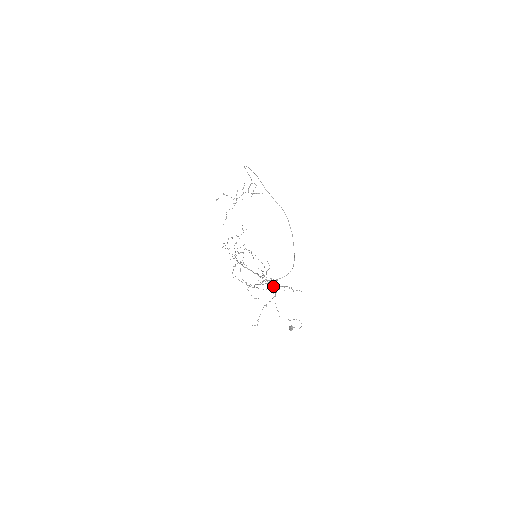
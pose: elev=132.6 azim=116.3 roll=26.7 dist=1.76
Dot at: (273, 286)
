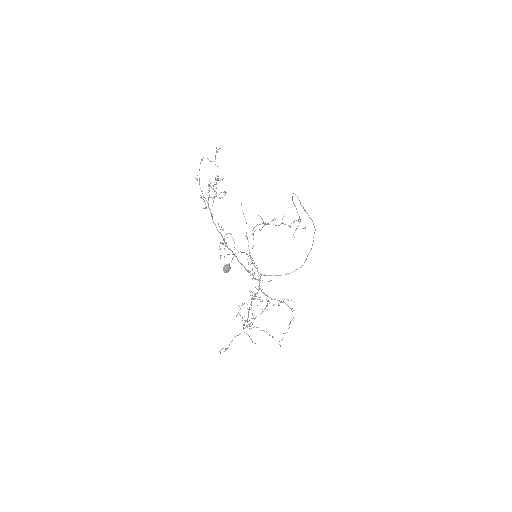
Dot at: occluded
